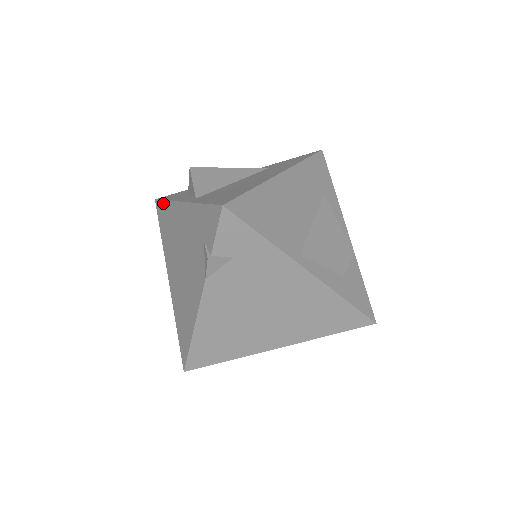
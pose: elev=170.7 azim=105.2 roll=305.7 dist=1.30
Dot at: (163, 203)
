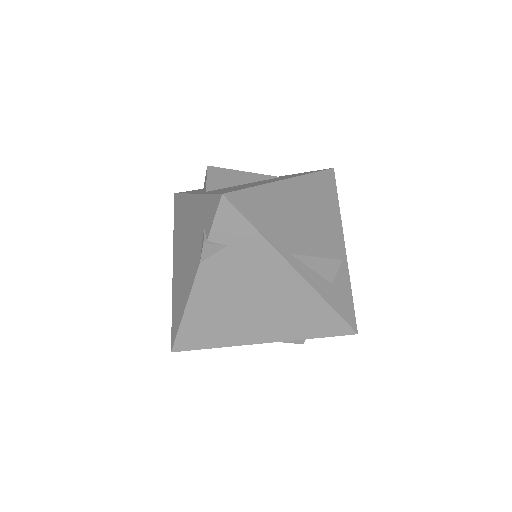
Dot at: (180, 196)
